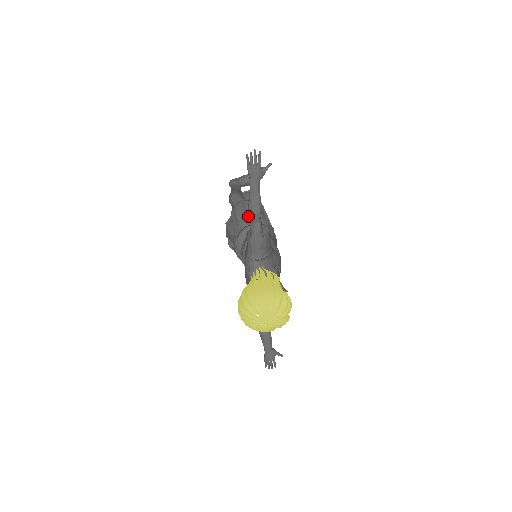
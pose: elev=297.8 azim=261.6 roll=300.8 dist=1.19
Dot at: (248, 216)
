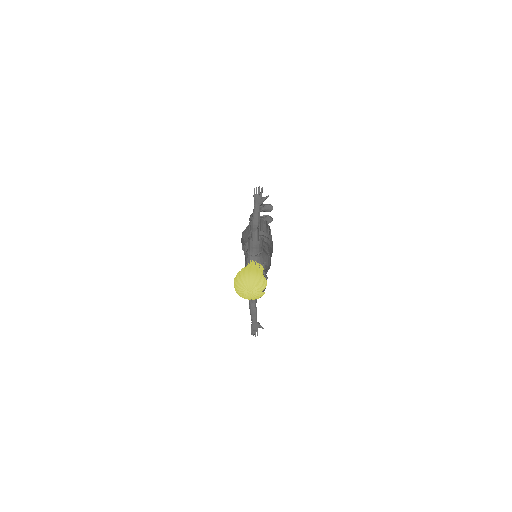
Dot at: (251, 226)
